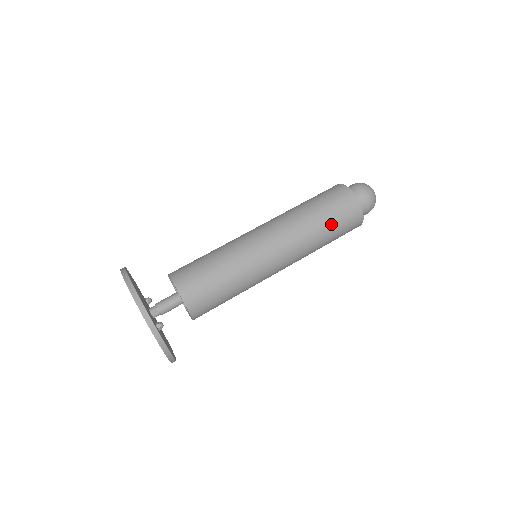
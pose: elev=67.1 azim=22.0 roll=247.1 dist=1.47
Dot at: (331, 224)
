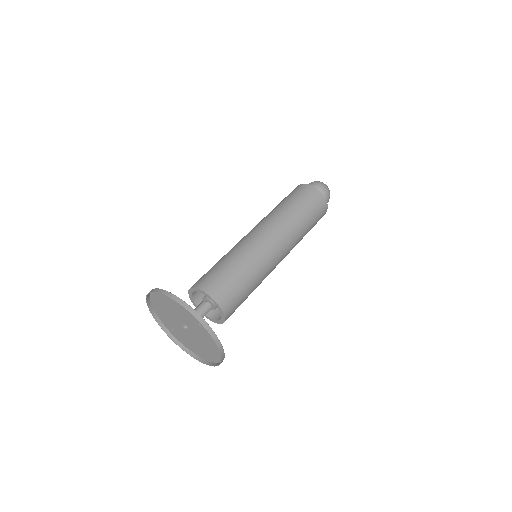
Dot at: (306, 211)
